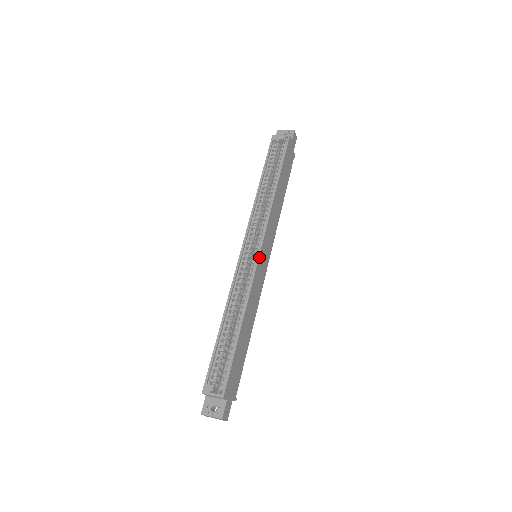
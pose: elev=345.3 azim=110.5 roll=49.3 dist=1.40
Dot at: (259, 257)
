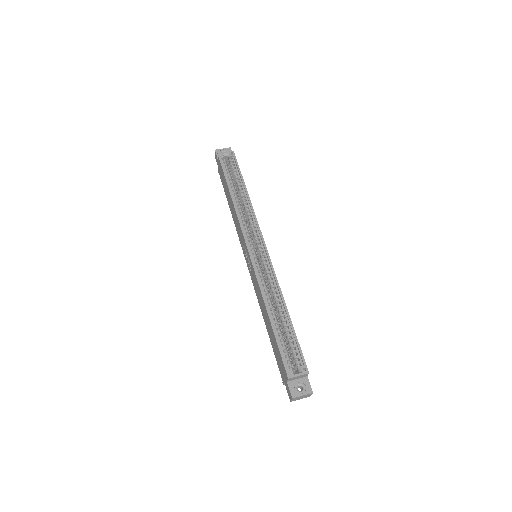
Dot at: (268, 253)
